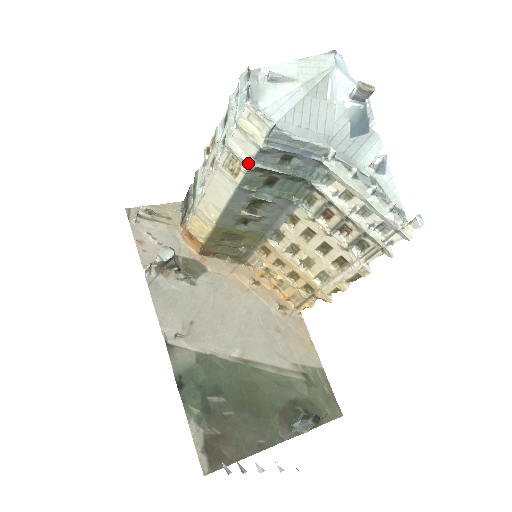
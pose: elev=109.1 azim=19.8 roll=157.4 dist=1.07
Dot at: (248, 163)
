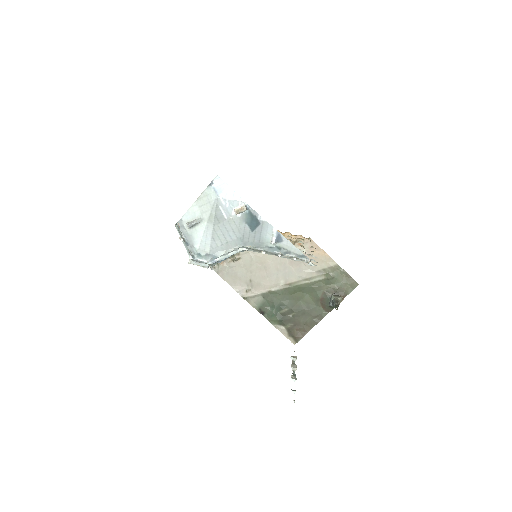
Dot at: occluded
